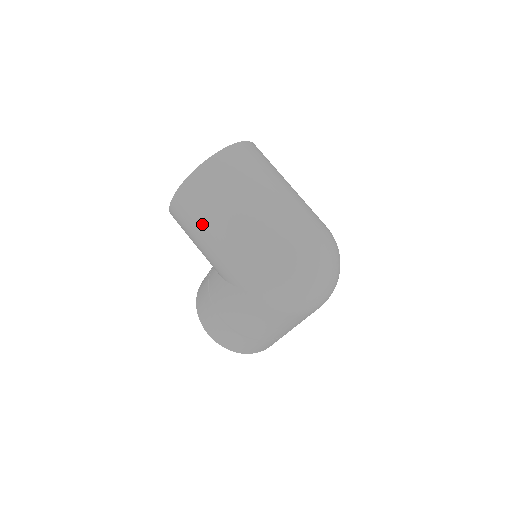
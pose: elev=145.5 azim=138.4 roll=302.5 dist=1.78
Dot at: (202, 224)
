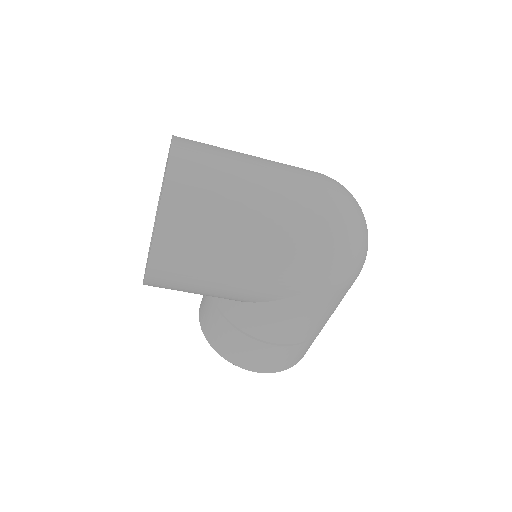
Dot at: (212, 261)
